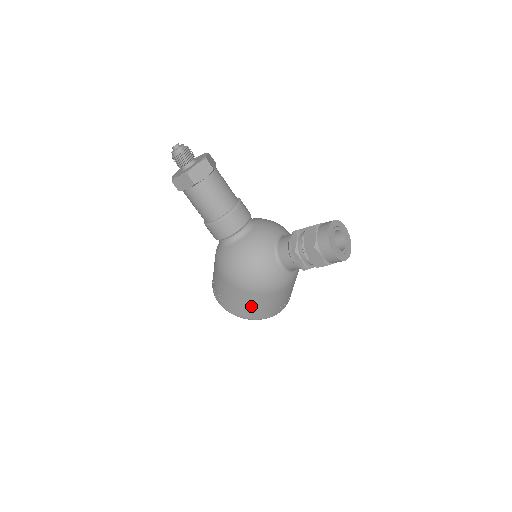
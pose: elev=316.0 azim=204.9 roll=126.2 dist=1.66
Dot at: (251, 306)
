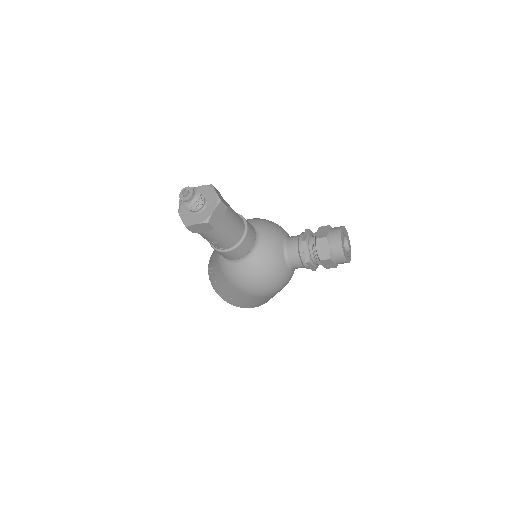
Dot at: (261, 301)
